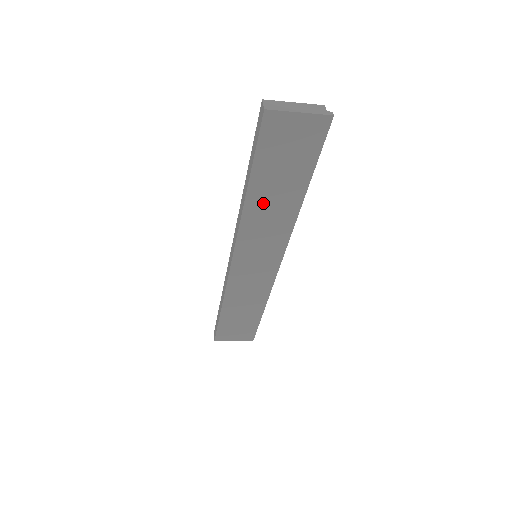
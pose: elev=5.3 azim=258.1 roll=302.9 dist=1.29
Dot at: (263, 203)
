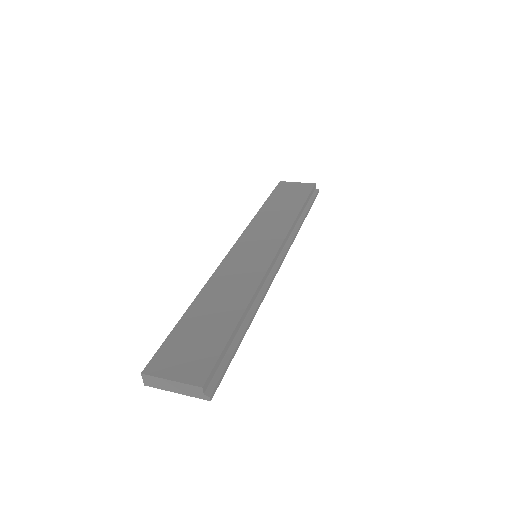
Dot at: occluded
